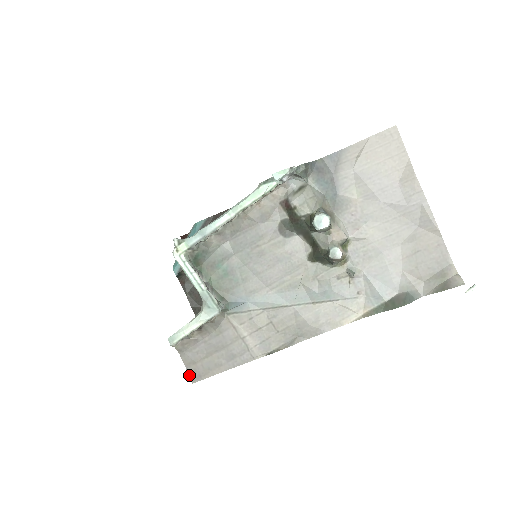
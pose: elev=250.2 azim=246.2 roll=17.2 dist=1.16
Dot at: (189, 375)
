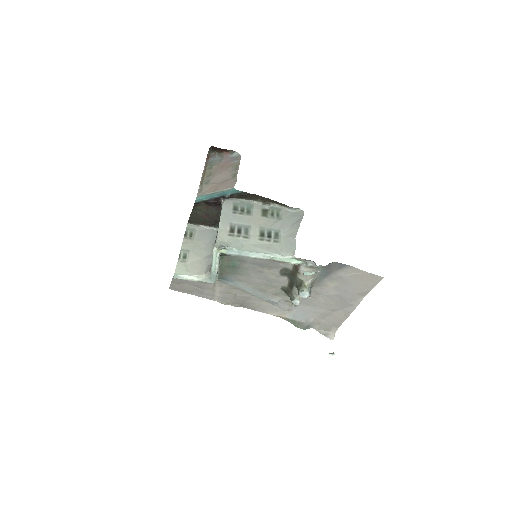
Dot at: (170, 285)
